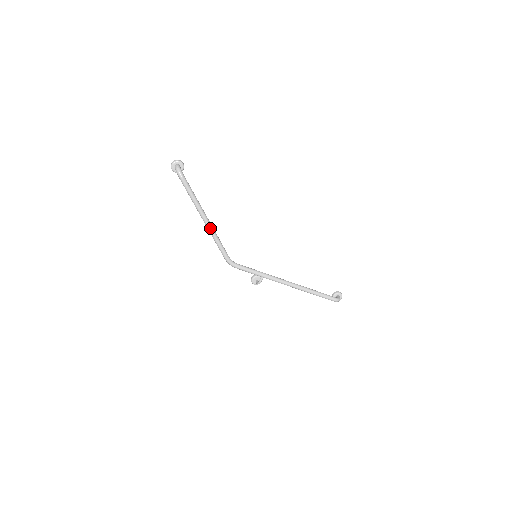
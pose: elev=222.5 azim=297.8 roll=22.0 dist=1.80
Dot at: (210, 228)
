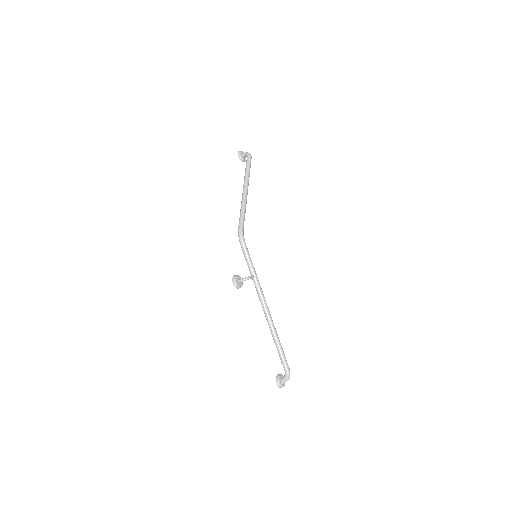
Dot at: (246, 197)
